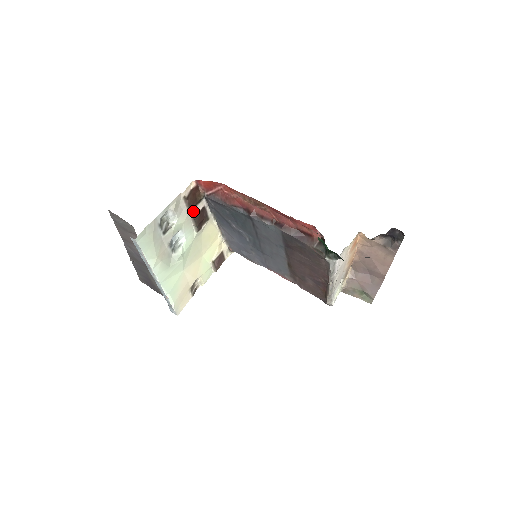
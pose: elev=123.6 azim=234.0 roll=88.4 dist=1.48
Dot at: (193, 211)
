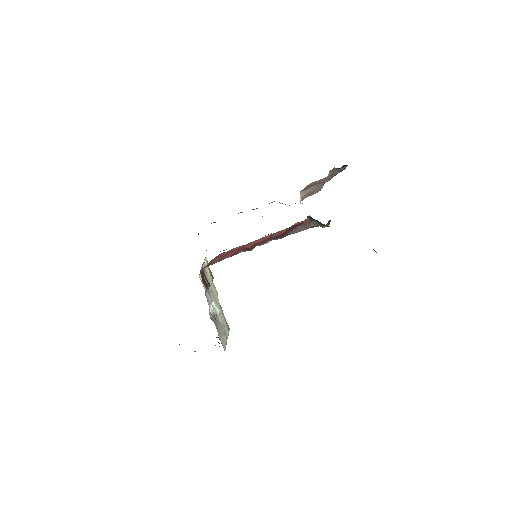
Dot at: occluded
